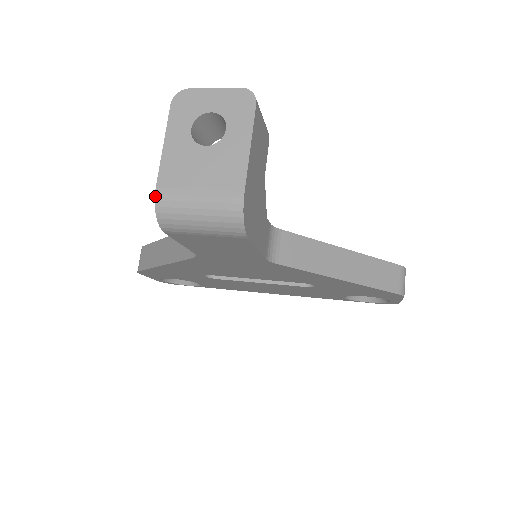
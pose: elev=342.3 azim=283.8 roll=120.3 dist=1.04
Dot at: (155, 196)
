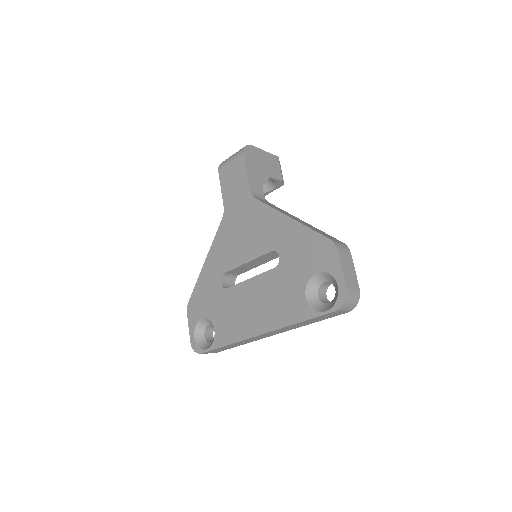
Dot at: occluded
